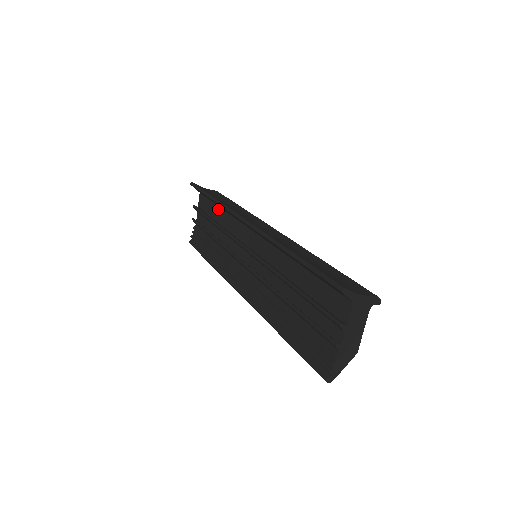
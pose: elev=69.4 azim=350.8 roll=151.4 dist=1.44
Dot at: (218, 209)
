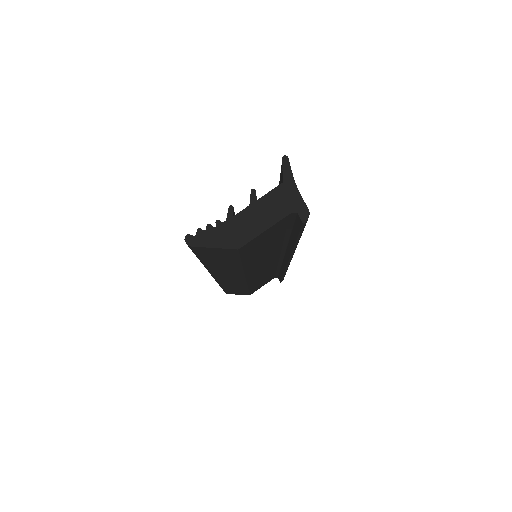
Dot at: occluded
